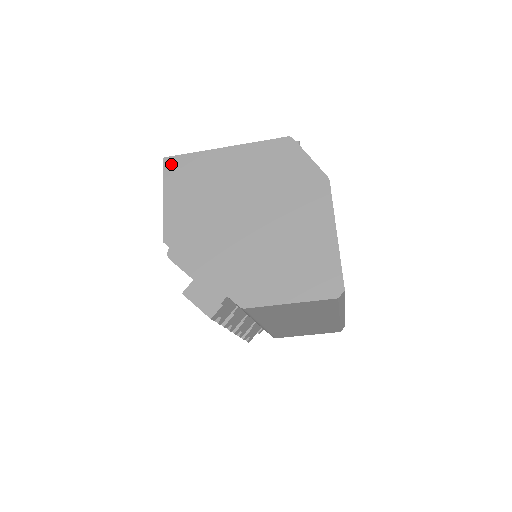
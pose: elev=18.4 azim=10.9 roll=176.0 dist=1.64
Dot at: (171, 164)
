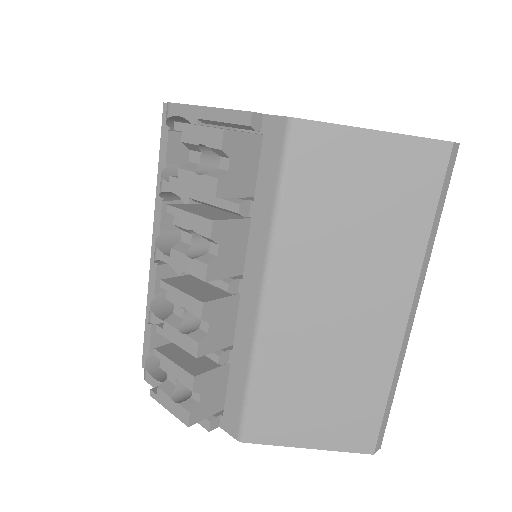
Dot at: occluded
